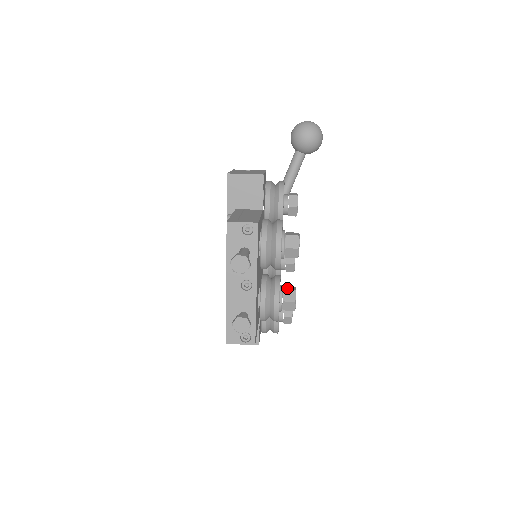
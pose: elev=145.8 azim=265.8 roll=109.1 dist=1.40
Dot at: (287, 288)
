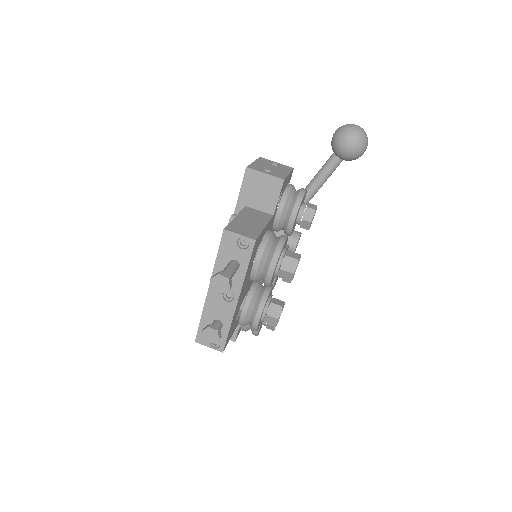
Dot at: (275, 302)
